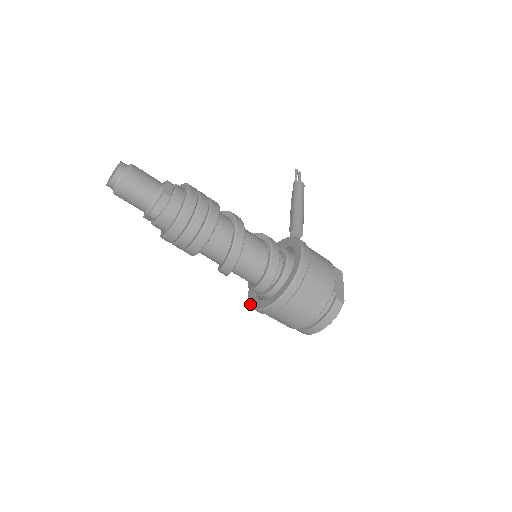
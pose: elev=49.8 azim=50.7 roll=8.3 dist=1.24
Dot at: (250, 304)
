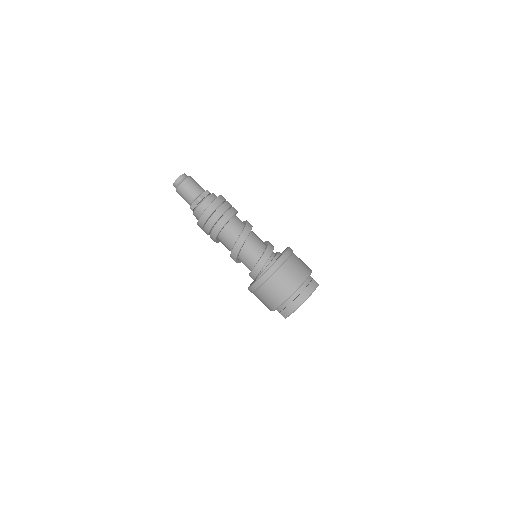
Dot at: (251, 285)
